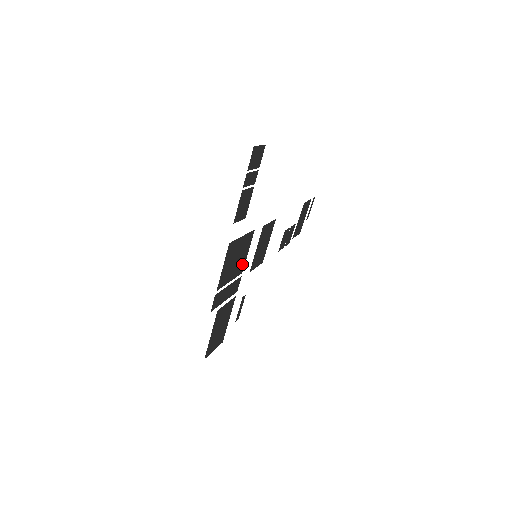
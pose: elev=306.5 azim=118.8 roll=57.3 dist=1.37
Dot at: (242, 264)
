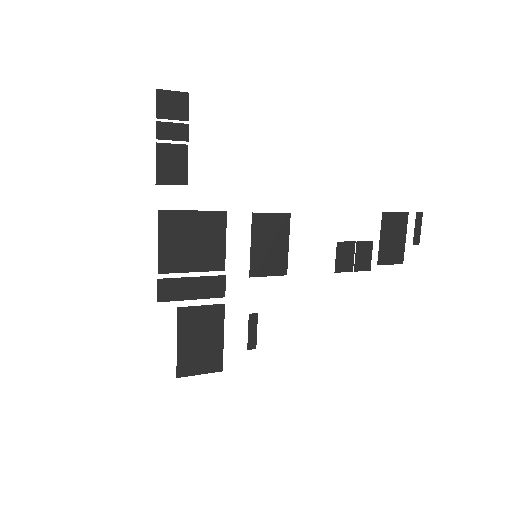
Dot at: (218, 256)
